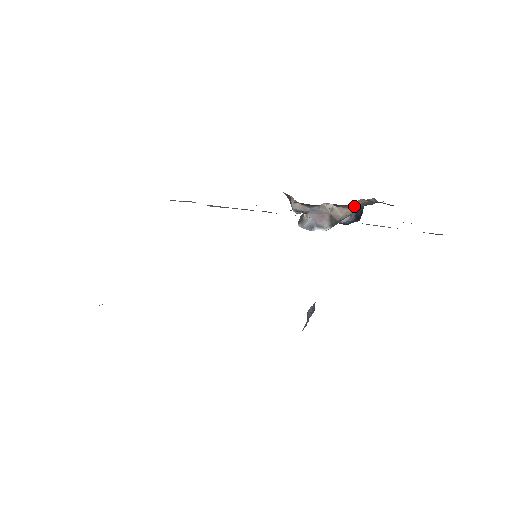
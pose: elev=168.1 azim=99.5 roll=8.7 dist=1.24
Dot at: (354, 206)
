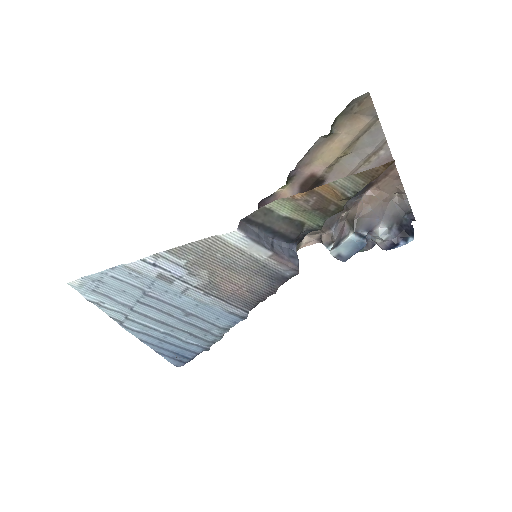
Dot at: (366, 200)
